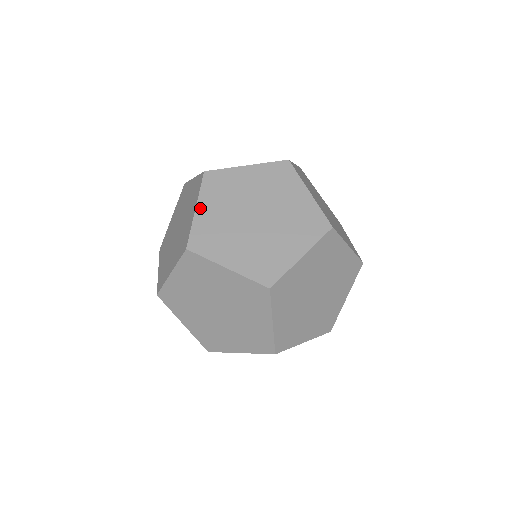
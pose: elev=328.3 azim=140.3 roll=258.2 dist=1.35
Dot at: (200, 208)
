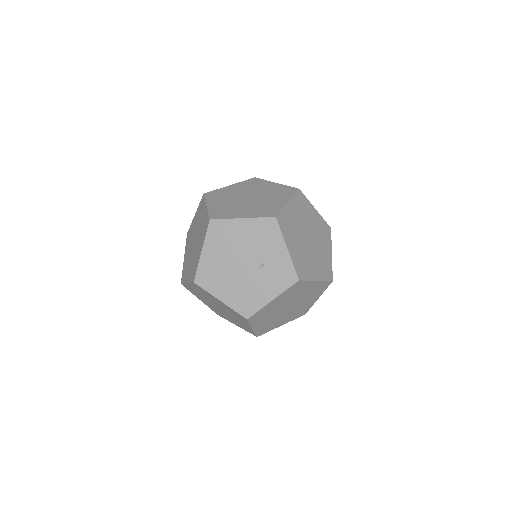
Dot at: occluded
